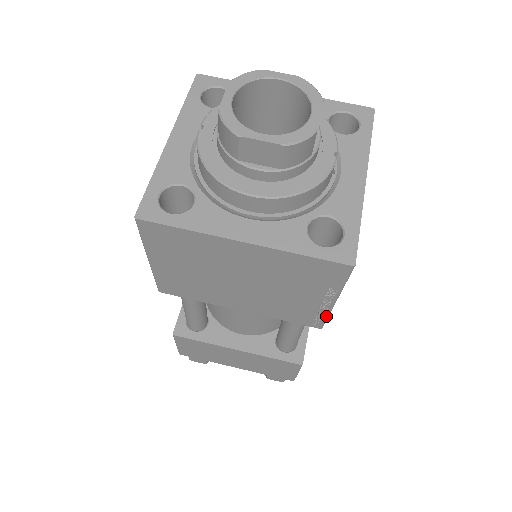
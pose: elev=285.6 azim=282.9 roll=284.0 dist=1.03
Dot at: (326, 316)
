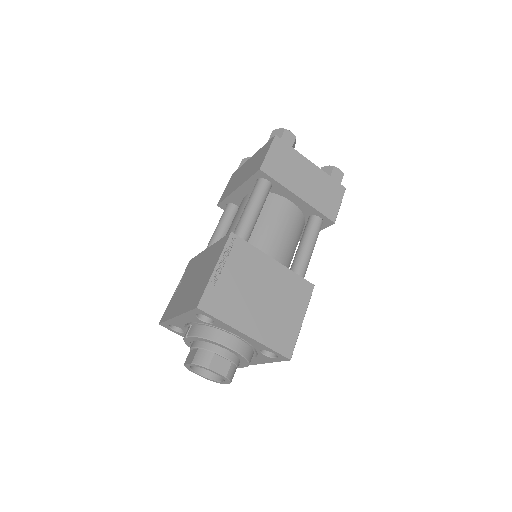
Dot at: occluded
